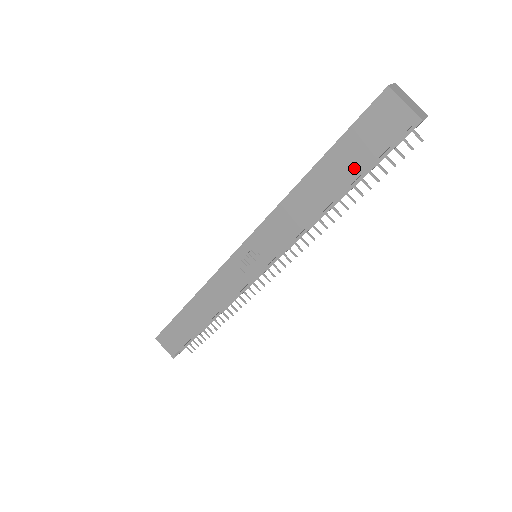
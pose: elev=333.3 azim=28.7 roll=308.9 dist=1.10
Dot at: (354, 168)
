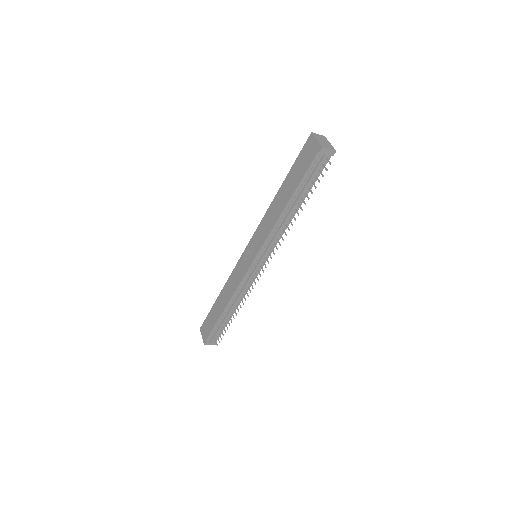
Dot at: (296, 182)
